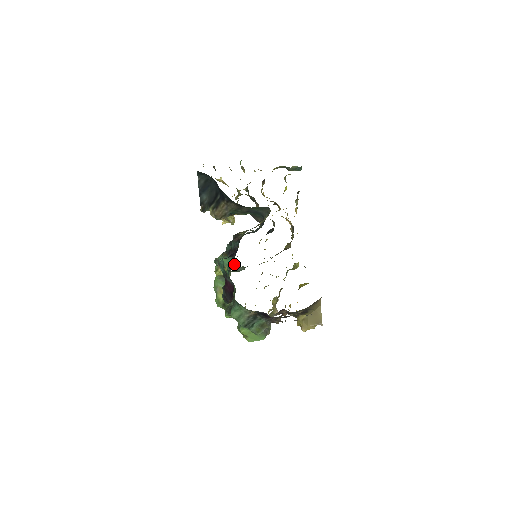
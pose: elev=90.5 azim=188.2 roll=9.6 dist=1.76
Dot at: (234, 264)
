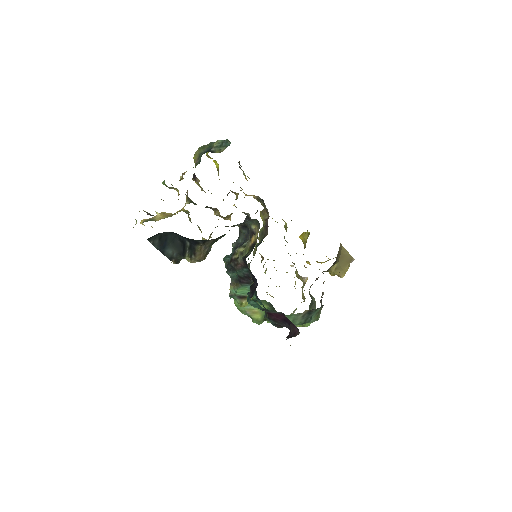
Dot at: occluded
